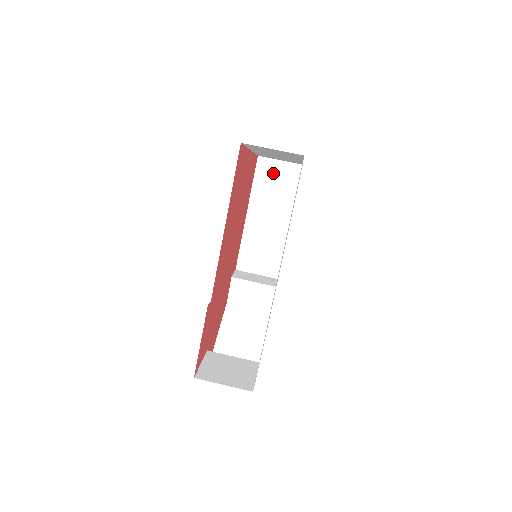
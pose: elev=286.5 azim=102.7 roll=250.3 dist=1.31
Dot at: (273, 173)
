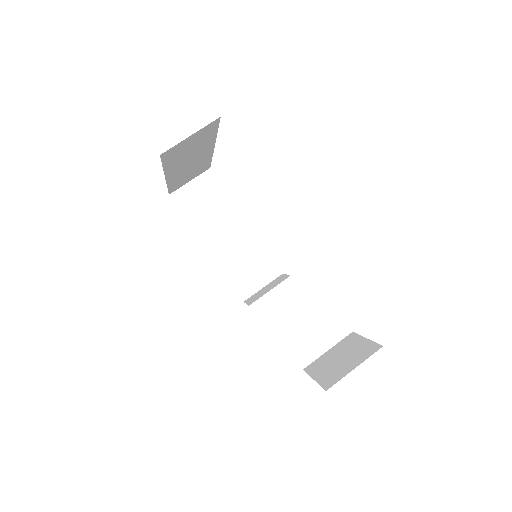
Dot at: (194, 196)
